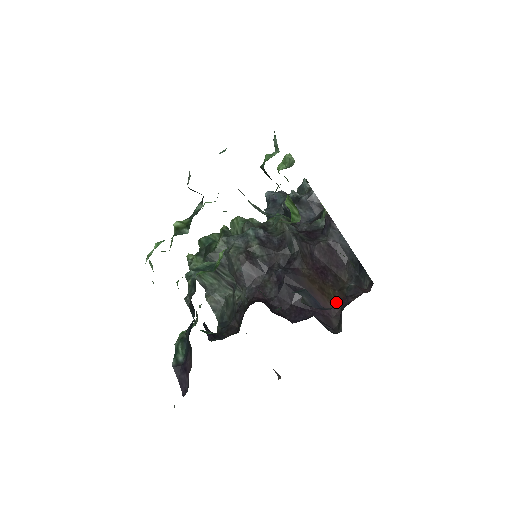
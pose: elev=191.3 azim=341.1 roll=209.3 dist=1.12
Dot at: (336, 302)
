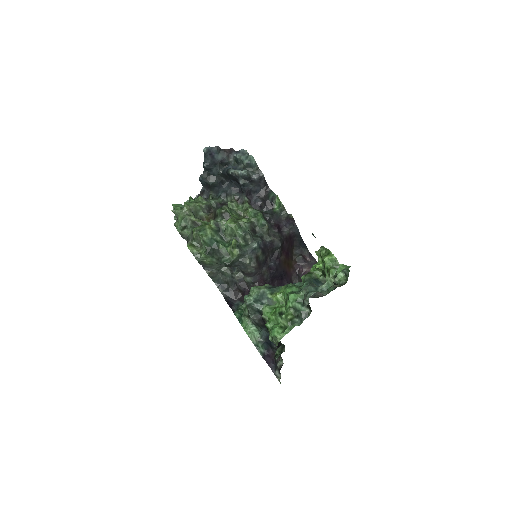
Dot at: (293, 268)
